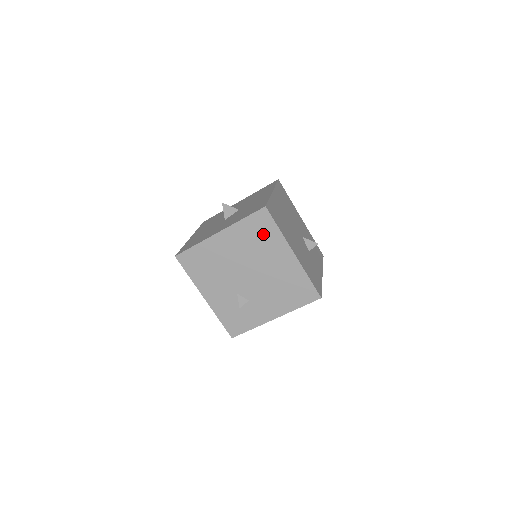
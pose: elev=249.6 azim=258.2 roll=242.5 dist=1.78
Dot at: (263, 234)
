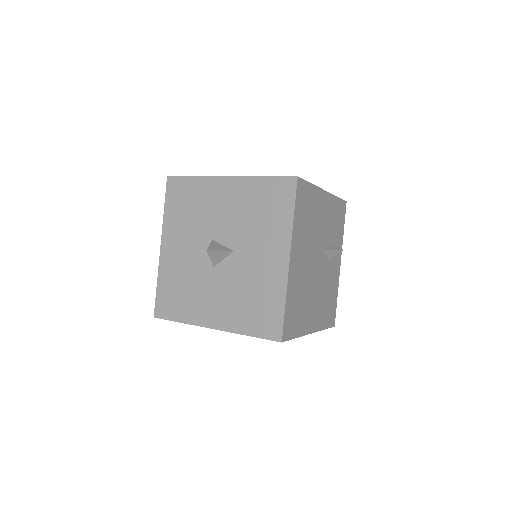
Dot at: occluded
